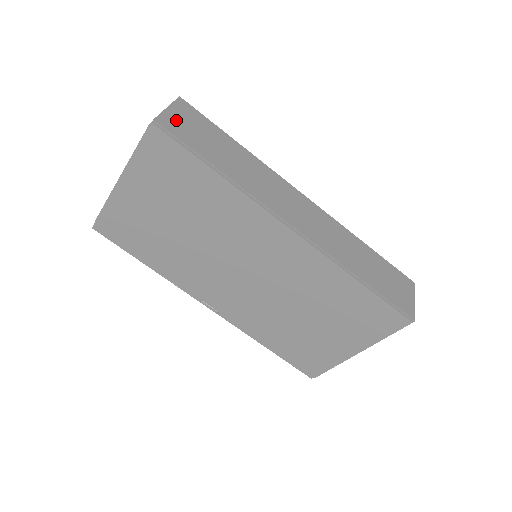
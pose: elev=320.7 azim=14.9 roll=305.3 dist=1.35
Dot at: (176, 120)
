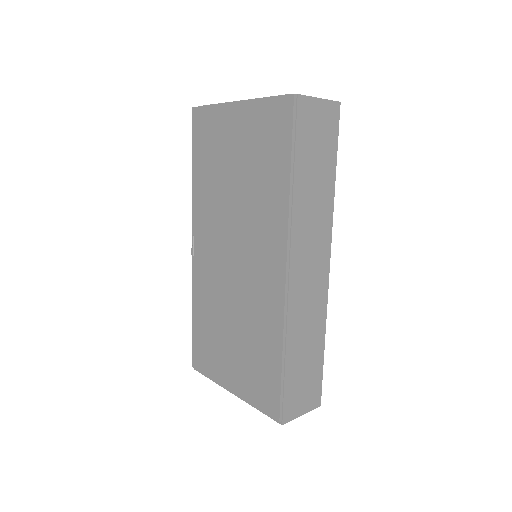
Dot at: (314, 113)
